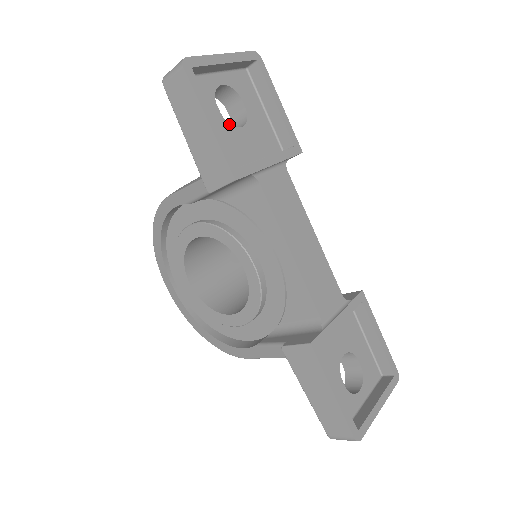
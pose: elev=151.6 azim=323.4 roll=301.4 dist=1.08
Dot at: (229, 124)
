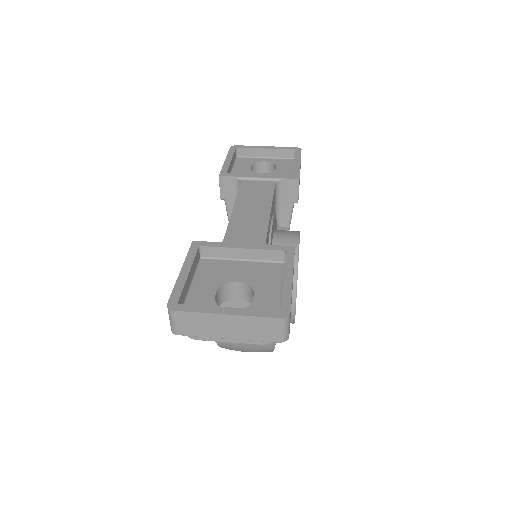
Dot at: (253, 172)
